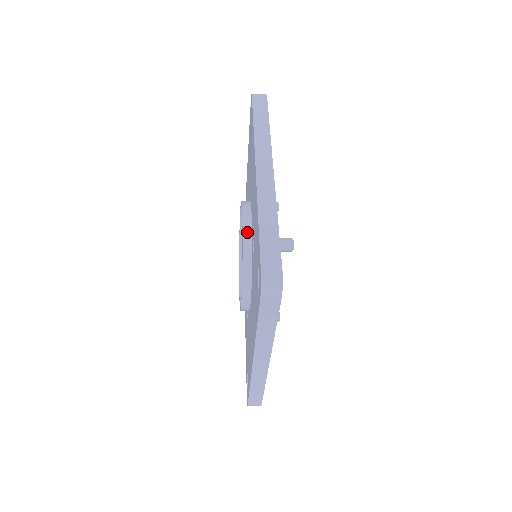
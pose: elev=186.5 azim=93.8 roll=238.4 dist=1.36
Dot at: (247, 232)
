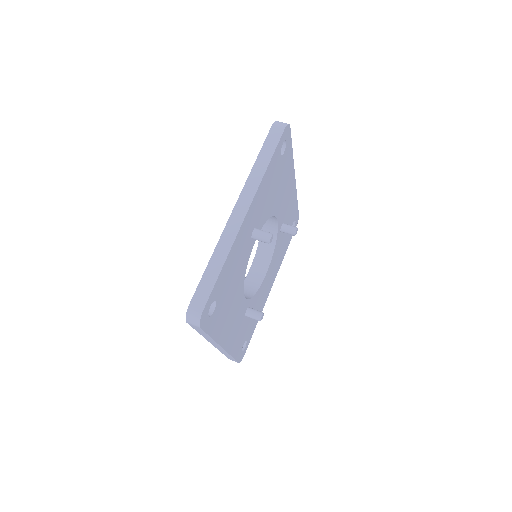
Dot at: occluded
